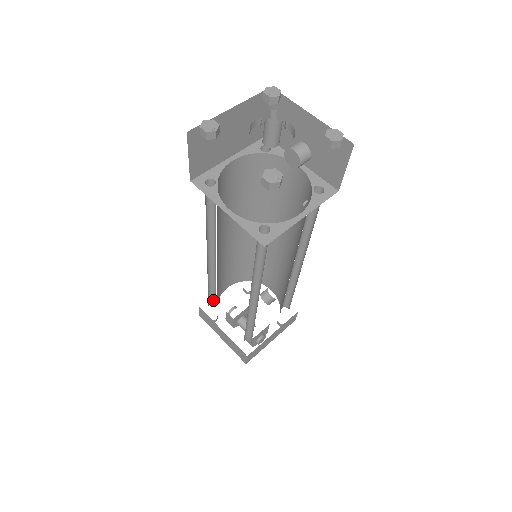
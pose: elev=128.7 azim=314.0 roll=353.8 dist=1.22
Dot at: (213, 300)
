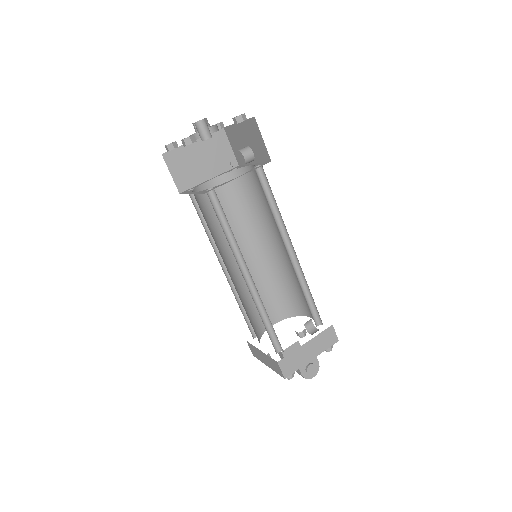
Dot at: occluded
